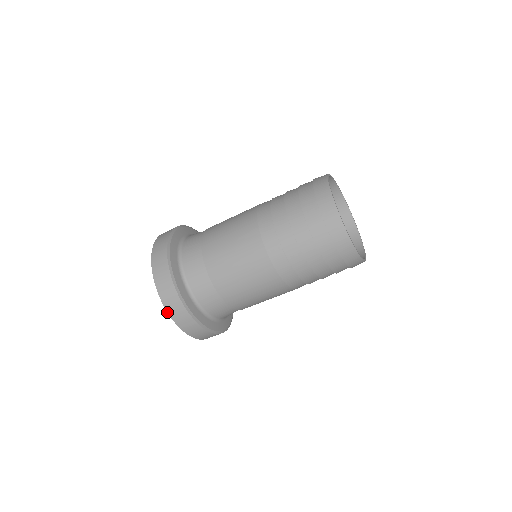
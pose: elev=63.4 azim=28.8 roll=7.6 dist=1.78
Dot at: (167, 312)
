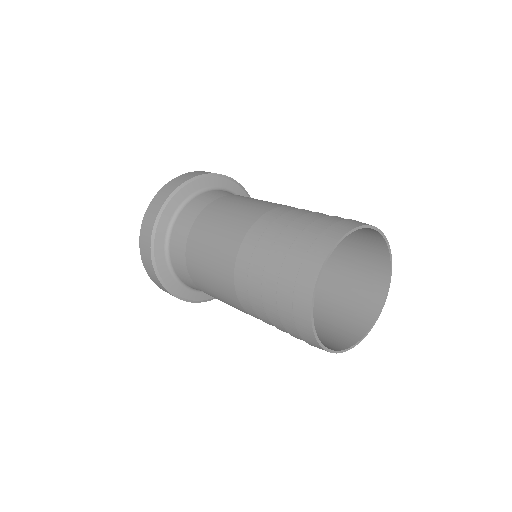
Dot at: (143, 219)
